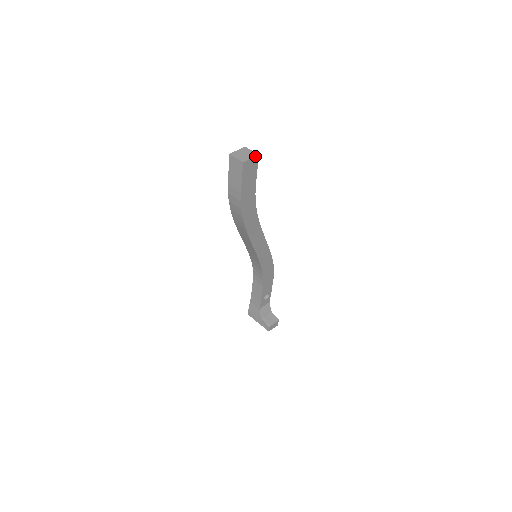
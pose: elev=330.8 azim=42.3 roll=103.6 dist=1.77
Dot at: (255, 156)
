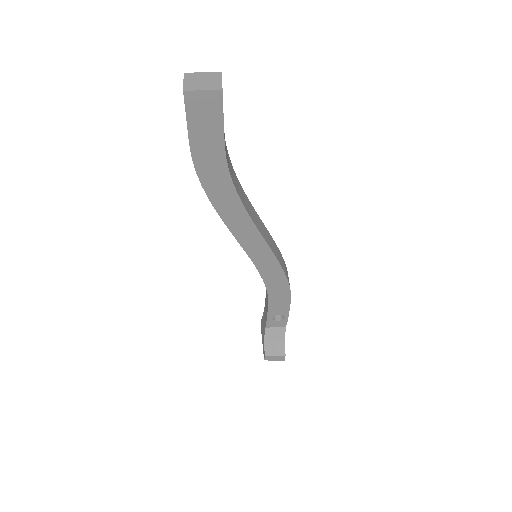
Dot at: (214, 89)
